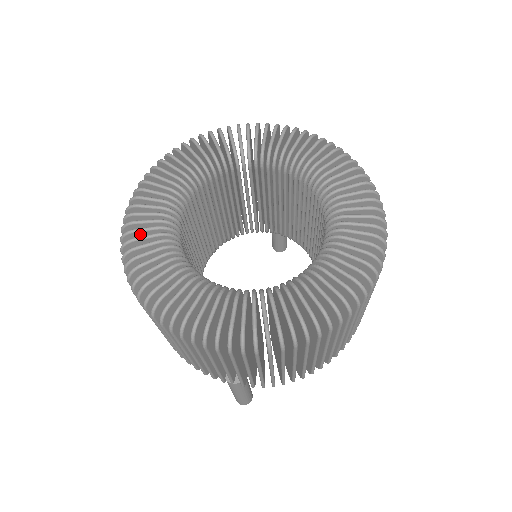
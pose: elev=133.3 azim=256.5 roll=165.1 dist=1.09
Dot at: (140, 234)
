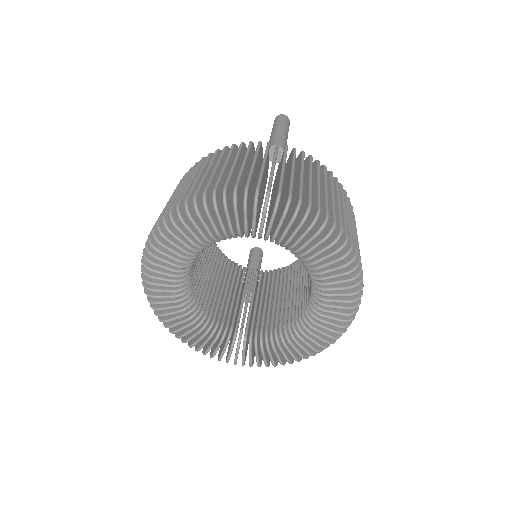
Dot at: (162, 302)
